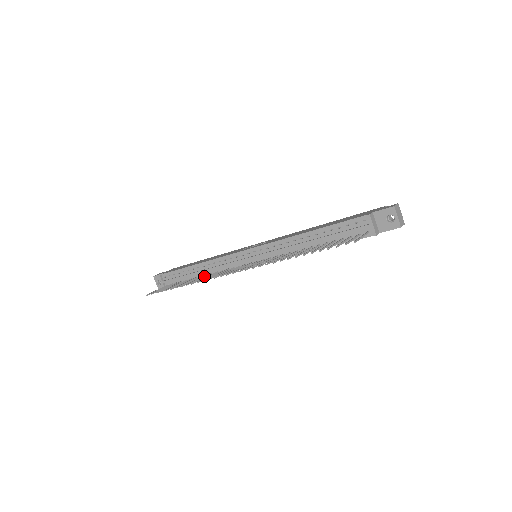
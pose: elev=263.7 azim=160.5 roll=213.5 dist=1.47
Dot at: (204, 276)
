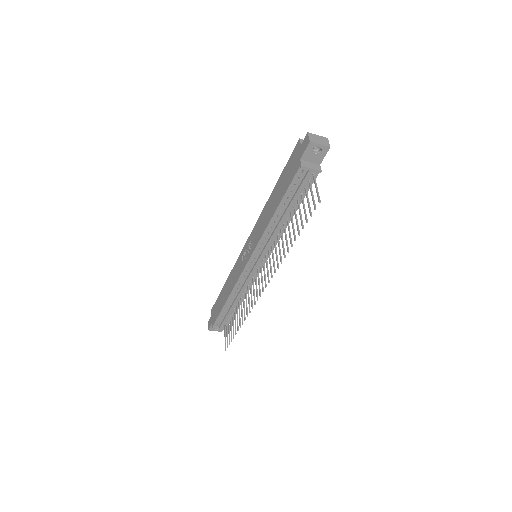
Dot at: (241, 301)
